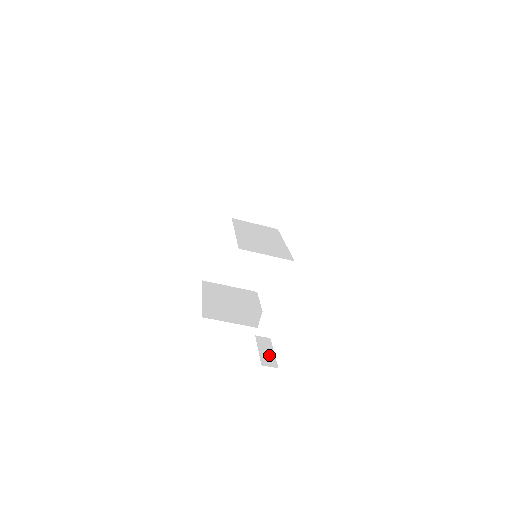
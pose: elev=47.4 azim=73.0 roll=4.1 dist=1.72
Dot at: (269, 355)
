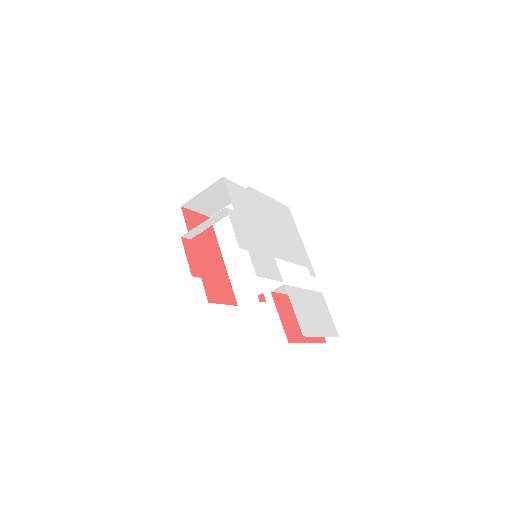
Dot at: occluded
